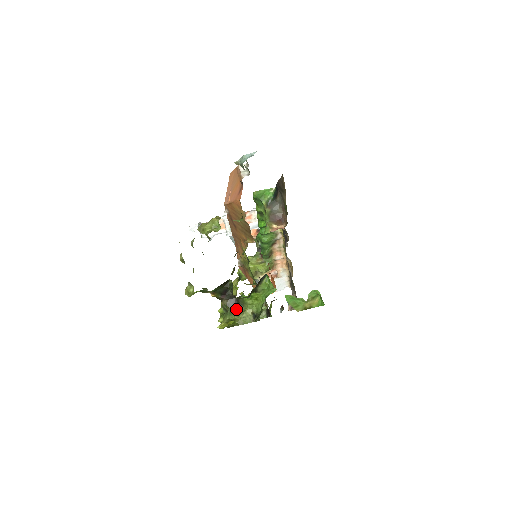
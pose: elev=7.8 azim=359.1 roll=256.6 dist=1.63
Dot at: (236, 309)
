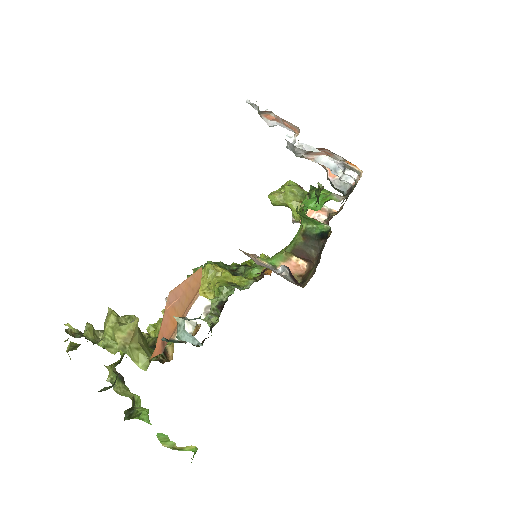
Dot at: (121, 381)
